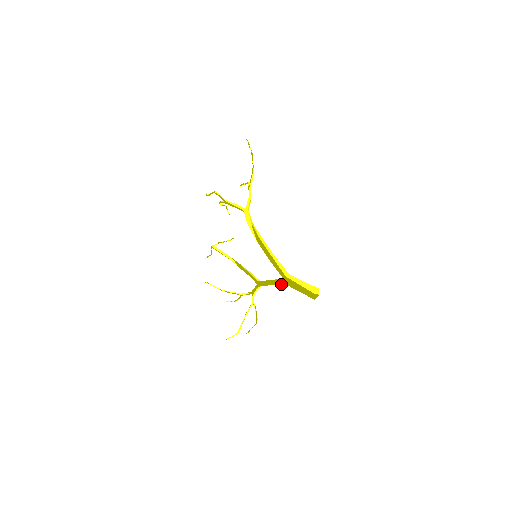
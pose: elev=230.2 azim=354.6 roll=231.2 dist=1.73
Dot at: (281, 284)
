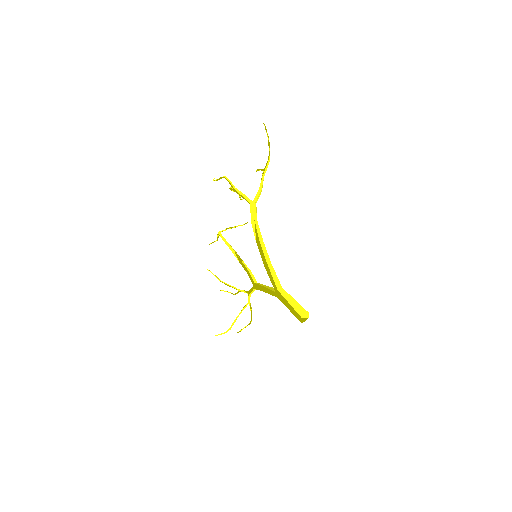
Dot at: (273, 295)
